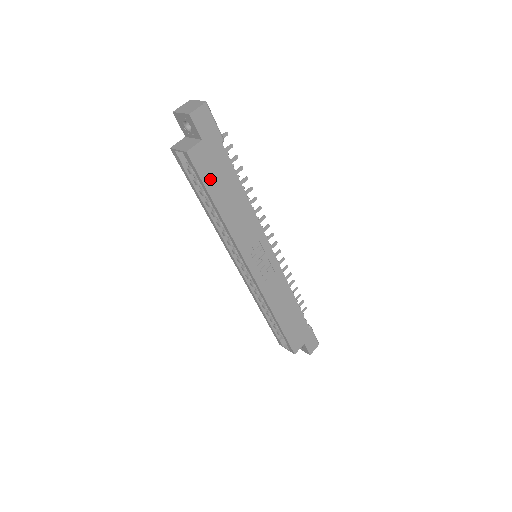
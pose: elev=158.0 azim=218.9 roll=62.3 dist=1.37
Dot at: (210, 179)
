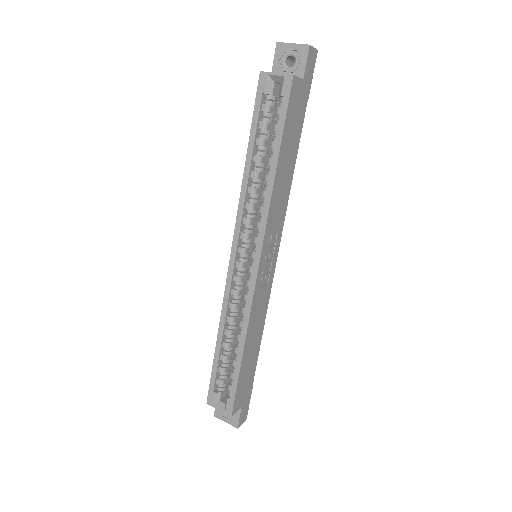
Dot at: (289, 124)
